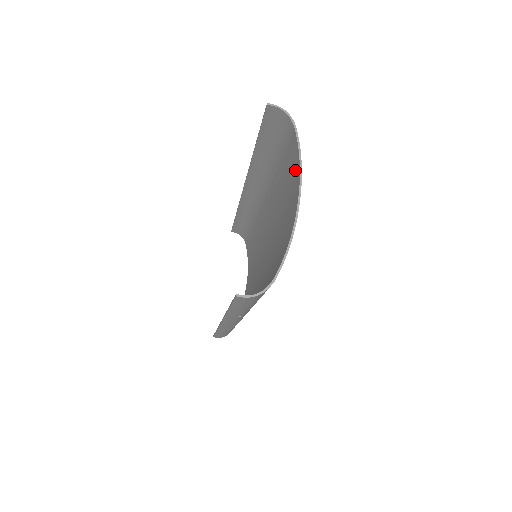
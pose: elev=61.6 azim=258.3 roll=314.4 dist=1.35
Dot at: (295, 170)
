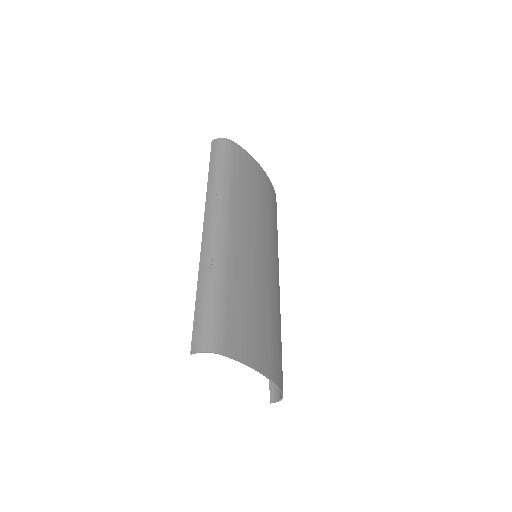
Dot at: (244, 351)
